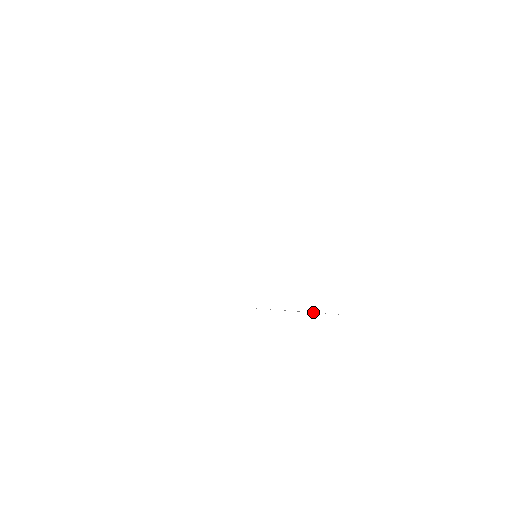
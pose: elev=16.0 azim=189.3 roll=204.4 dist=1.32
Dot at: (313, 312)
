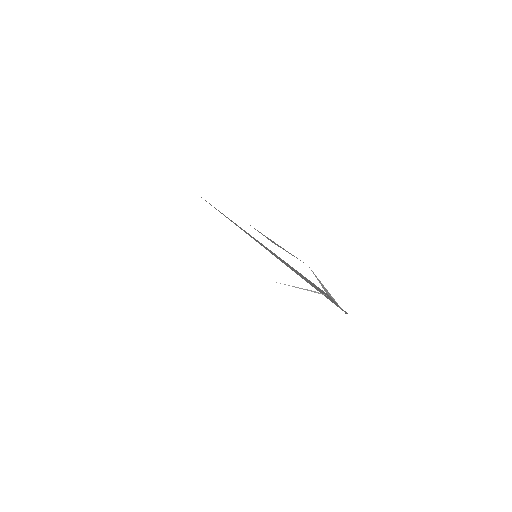
Dot at: (317, 292)
